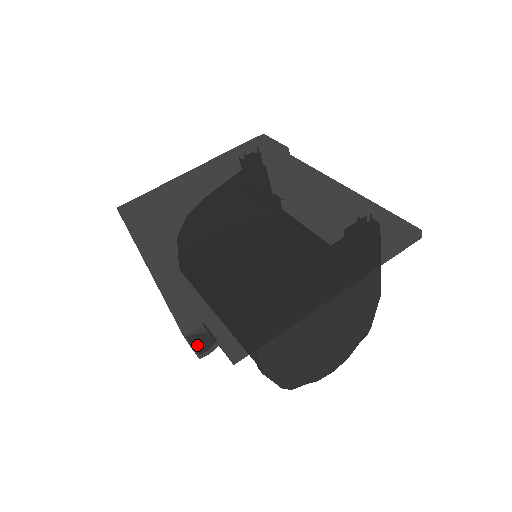
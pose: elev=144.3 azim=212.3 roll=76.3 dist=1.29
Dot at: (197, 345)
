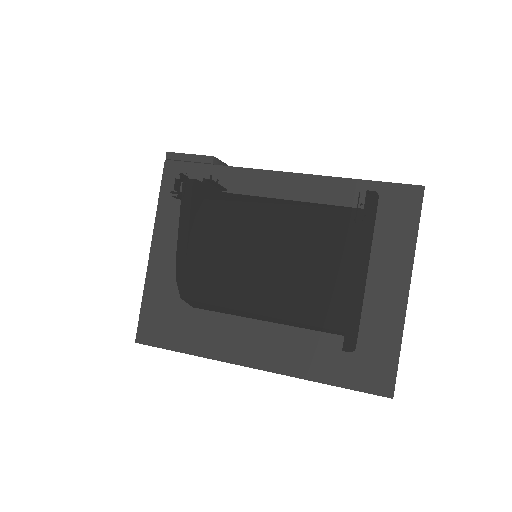
Dot at: occluded
